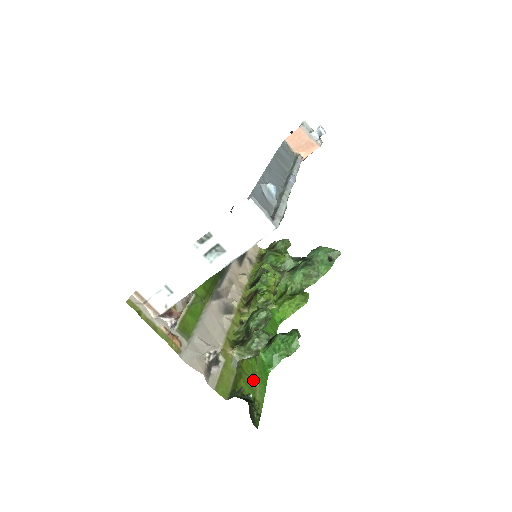
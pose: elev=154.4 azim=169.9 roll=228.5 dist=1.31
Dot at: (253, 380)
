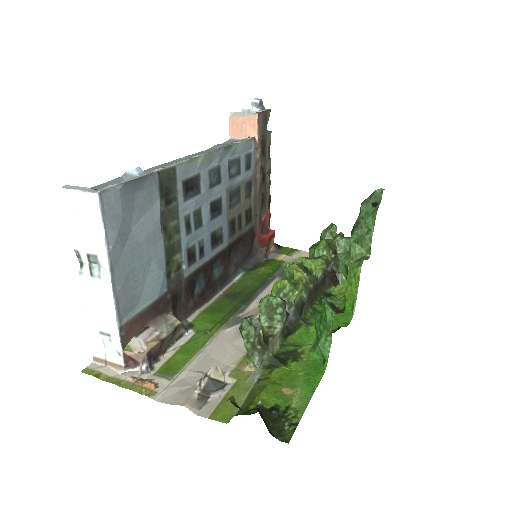
Dot at: (288, 387)
